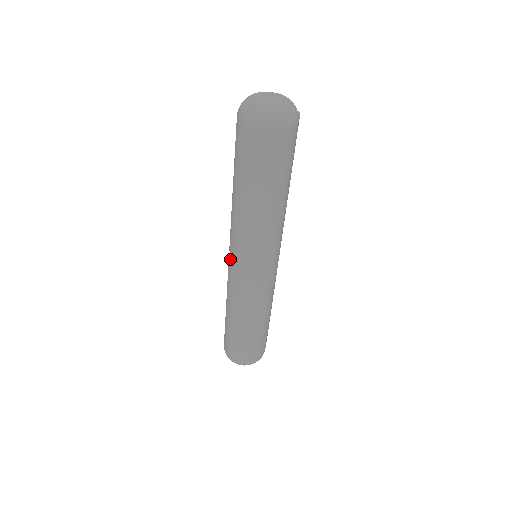
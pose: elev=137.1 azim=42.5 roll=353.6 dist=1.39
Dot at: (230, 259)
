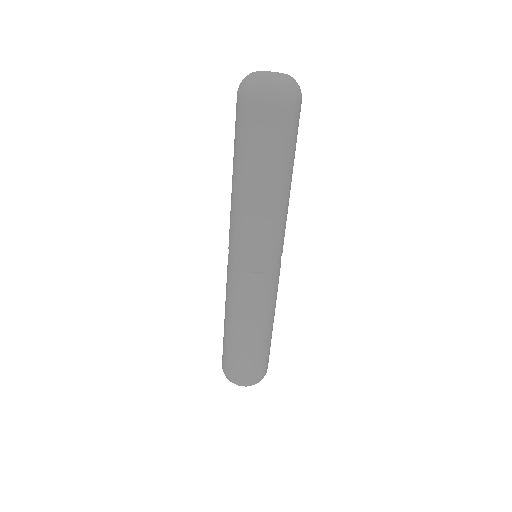
Dot at: (235, 264)
